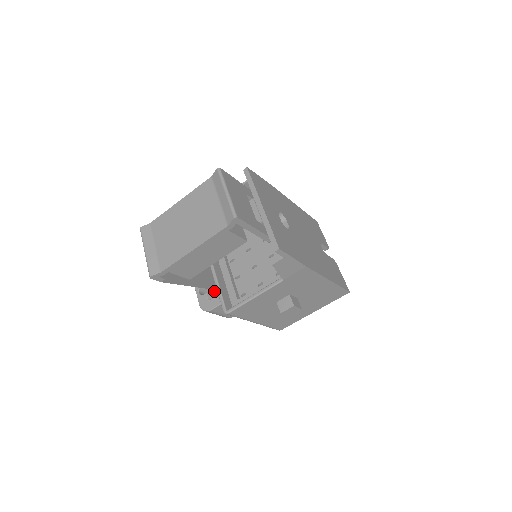
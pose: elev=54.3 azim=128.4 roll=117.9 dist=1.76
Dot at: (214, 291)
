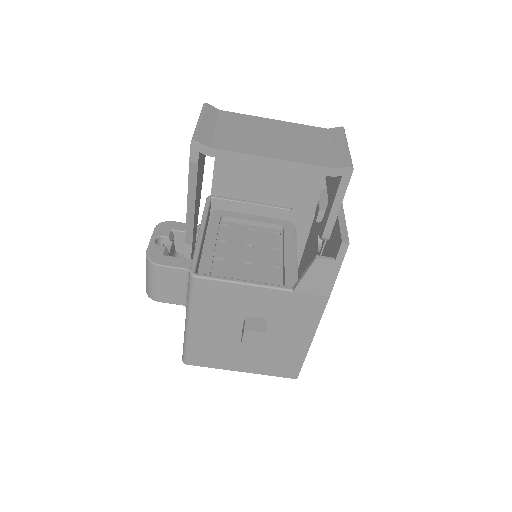
Dot at: (170, 255)
